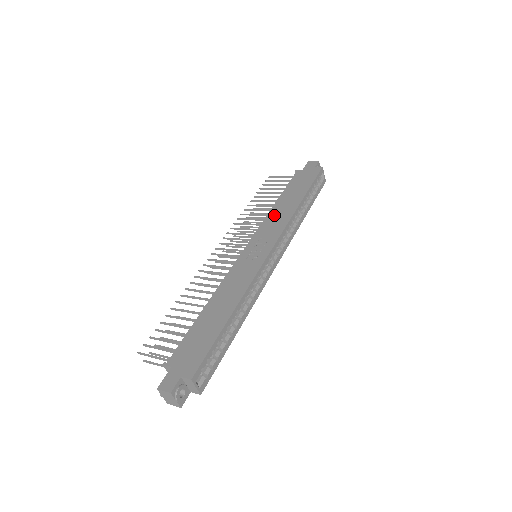
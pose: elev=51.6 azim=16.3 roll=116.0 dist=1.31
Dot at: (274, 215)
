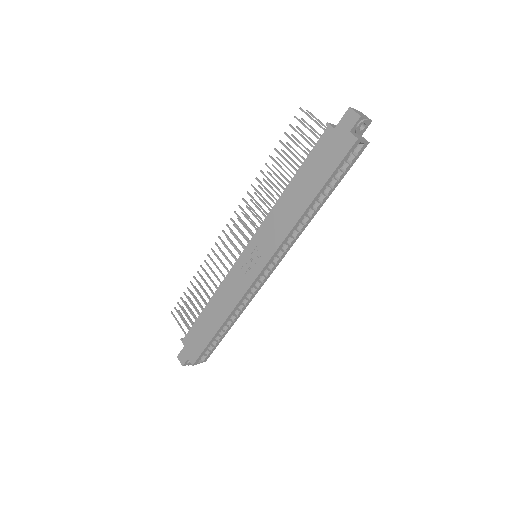
Dot at: (278, 214)
